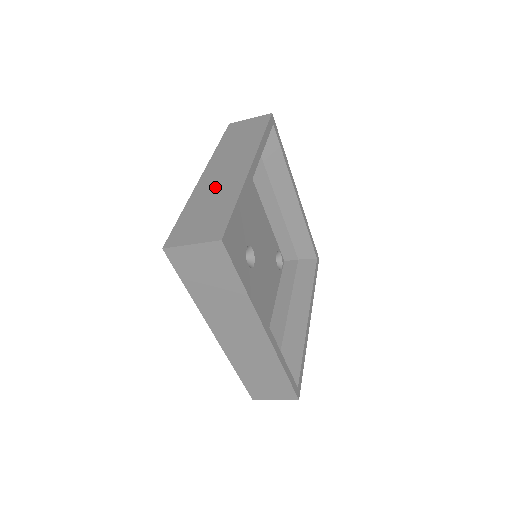
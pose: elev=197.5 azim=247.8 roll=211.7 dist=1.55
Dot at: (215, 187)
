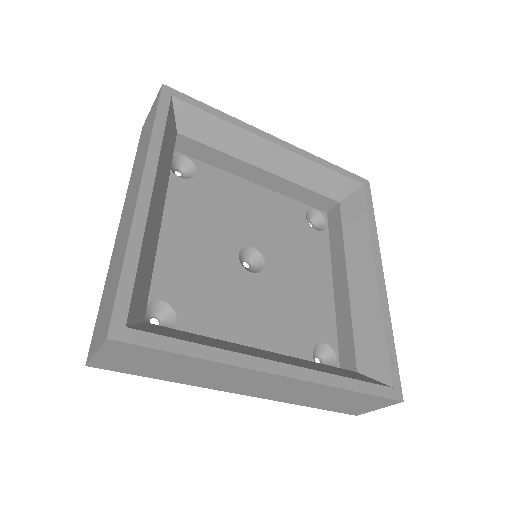
Dot at: occluded
